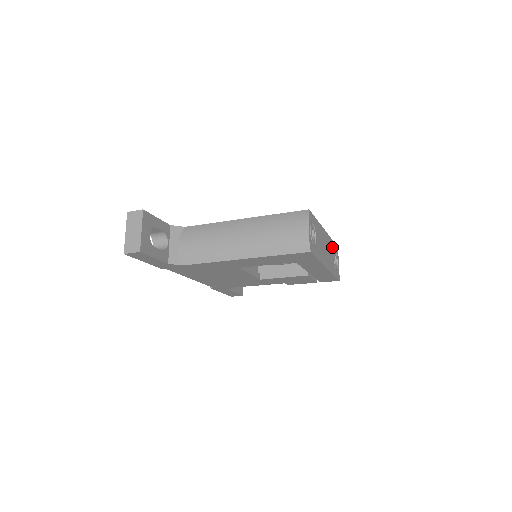
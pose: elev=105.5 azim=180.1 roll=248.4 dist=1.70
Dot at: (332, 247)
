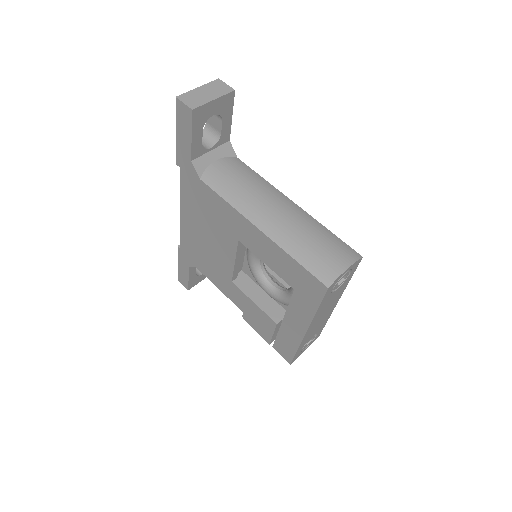
Dot at: (321, 327)
